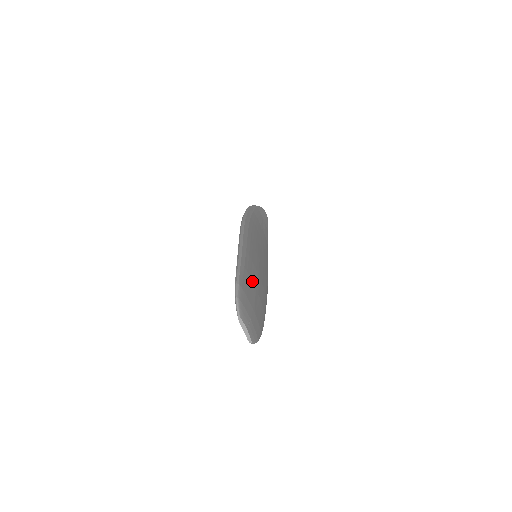
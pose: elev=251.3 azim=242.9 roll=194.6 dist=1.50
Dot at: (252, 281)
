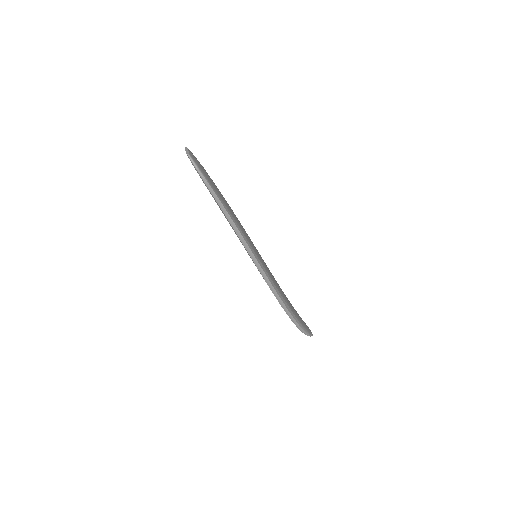
Dot at: occluded
